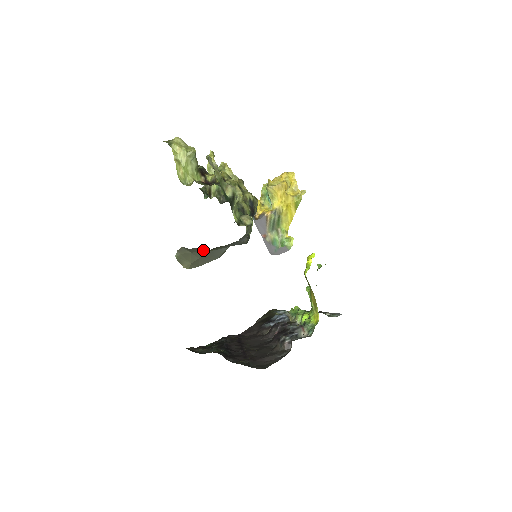
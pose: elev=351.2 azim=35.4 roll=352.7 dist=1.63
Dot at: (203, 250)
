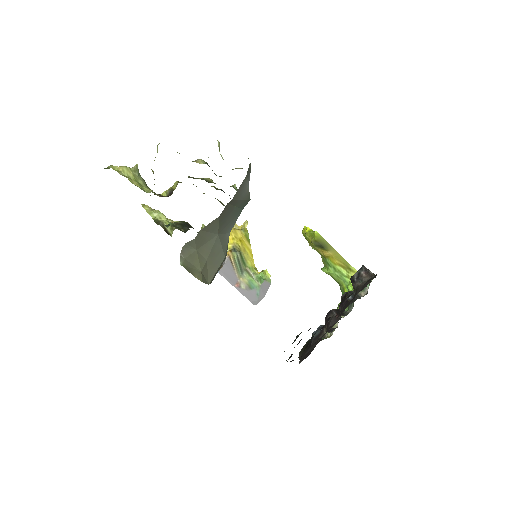
Dot at: (209, 237)
